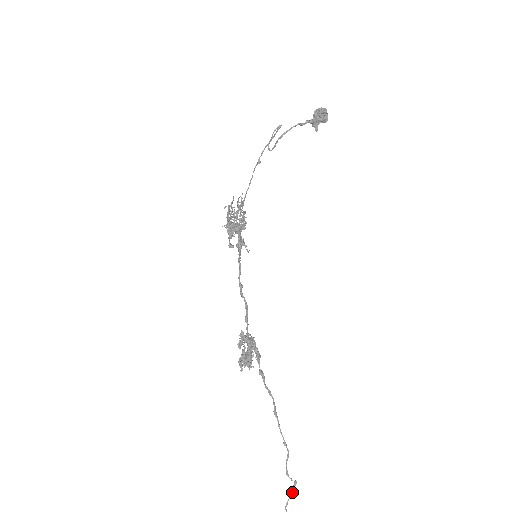
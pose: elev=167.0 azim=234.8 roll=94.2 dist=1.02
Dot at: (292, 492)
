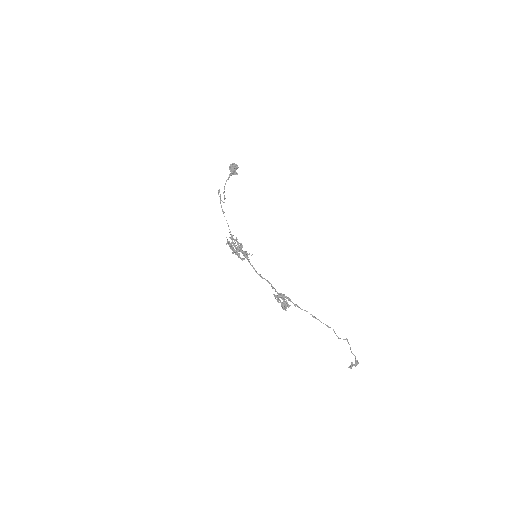
Dot at: occluded
